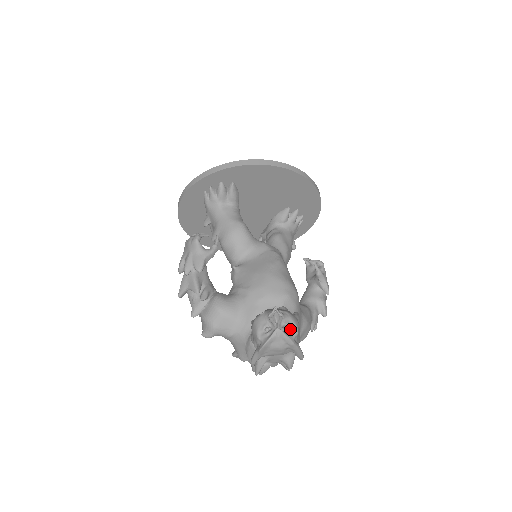
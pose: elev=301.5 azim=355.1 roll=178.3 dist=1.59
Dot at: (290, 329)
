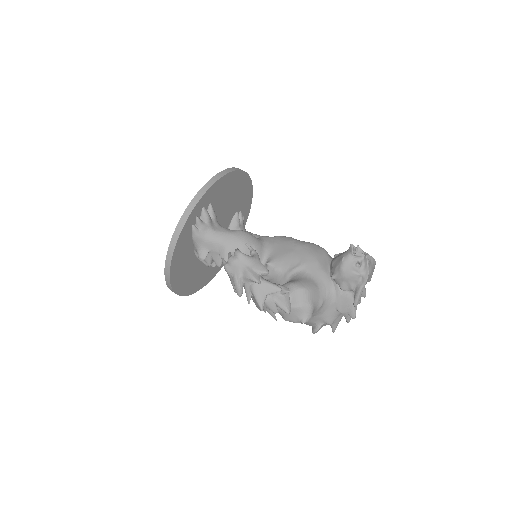
Dot at: occluded
